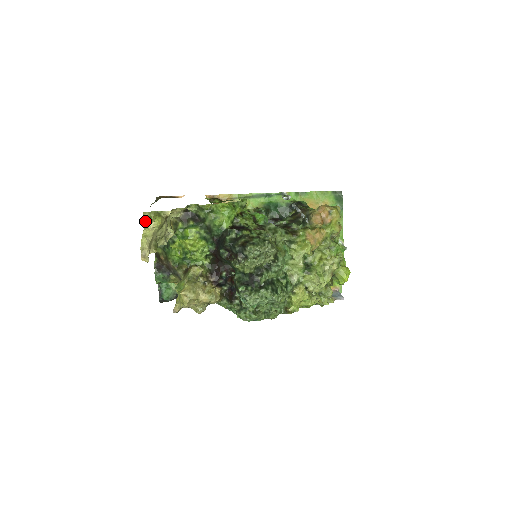
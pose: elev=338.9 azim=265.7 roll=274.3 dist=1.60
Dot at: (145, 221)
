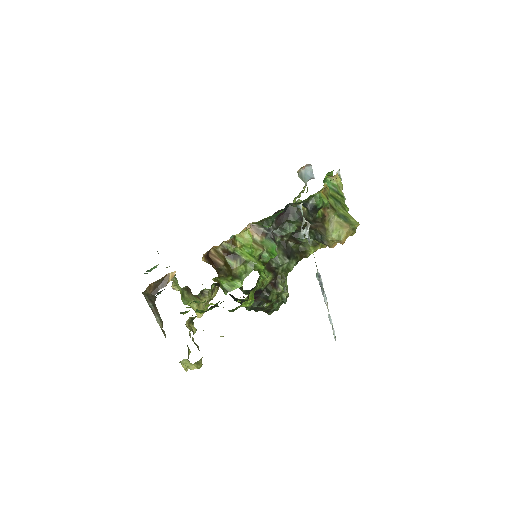
Dot at: occluded
